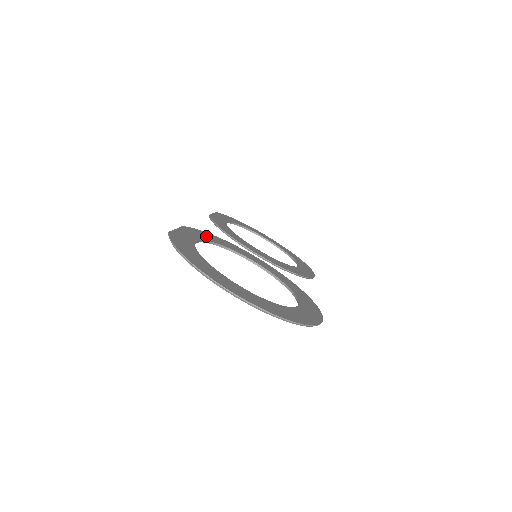
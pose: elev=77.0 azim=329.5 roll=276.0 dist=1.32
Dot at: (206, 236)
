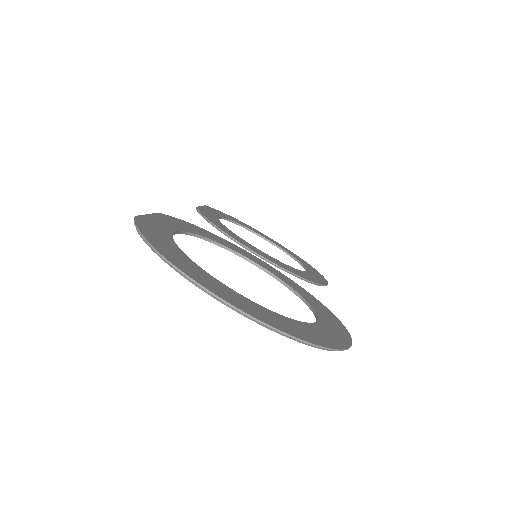
Dot at: (190, 227)
